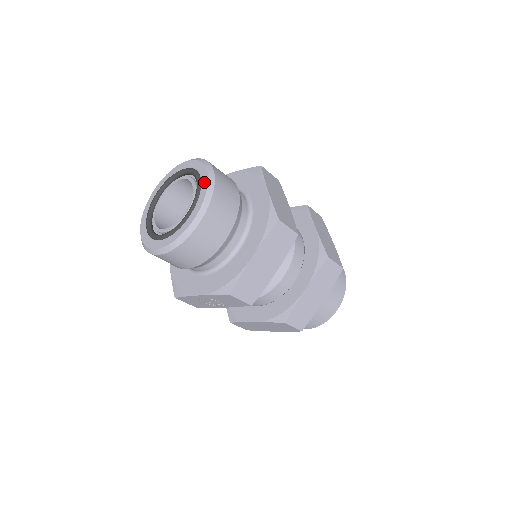
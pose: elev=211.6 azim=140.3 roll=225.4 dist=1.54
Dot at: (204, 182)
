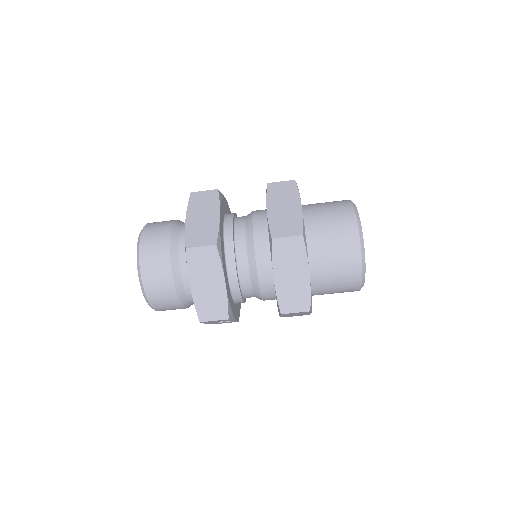
Dot at: occluded
